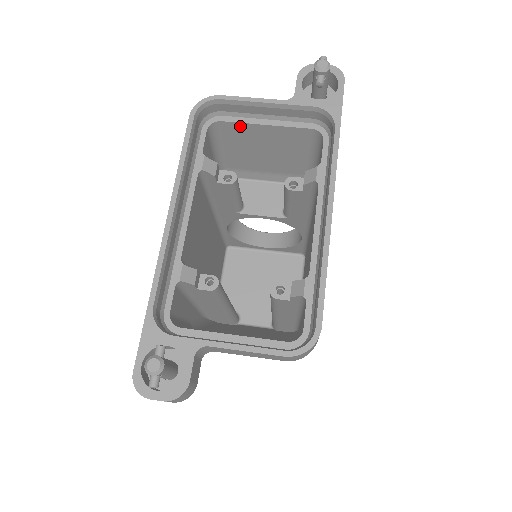
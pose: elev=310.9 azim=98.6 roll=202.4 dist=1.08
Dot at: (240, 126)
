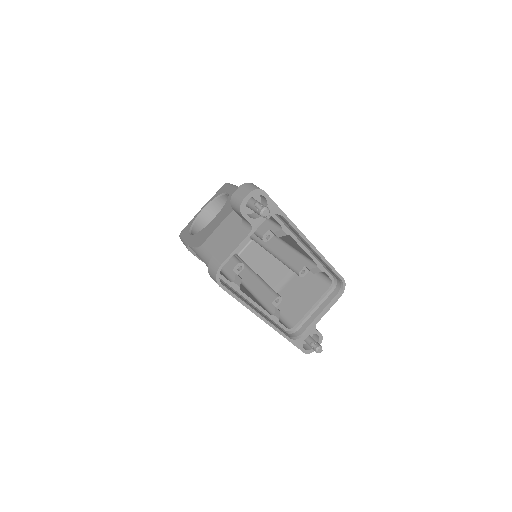
Dot at: occluded
